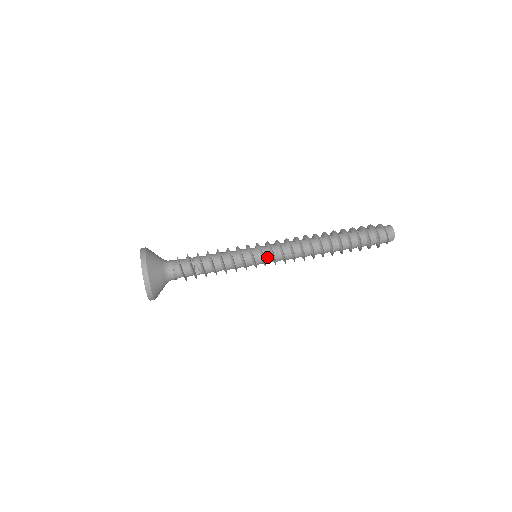
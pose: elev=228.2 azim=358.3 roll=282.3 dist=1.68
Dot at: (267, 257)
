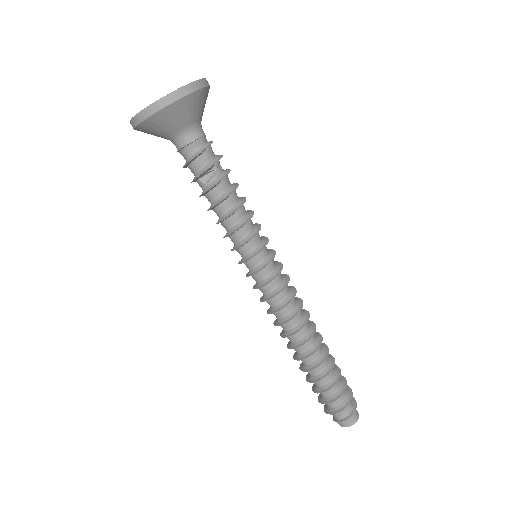
Dot at: (263, 272)
